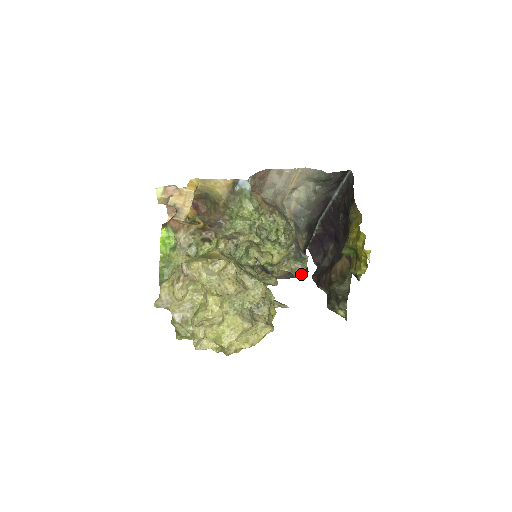
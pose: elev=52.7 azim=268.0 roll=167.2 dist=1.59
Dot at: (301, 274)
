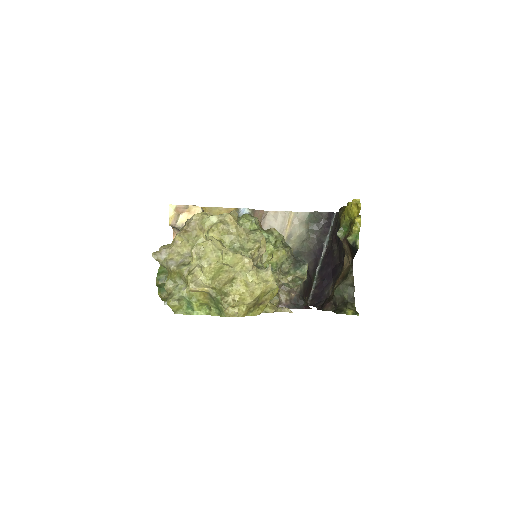
Dot at: (302, 280)
